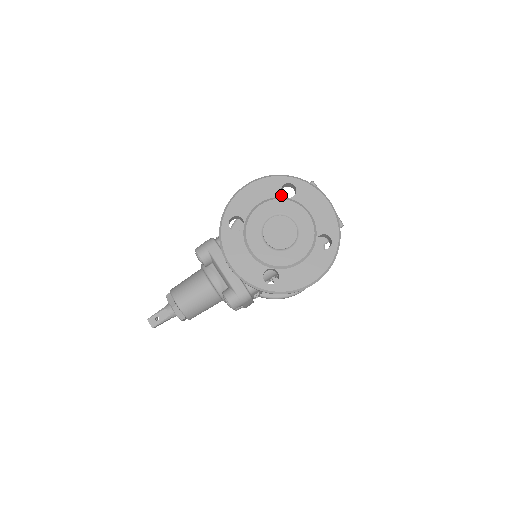
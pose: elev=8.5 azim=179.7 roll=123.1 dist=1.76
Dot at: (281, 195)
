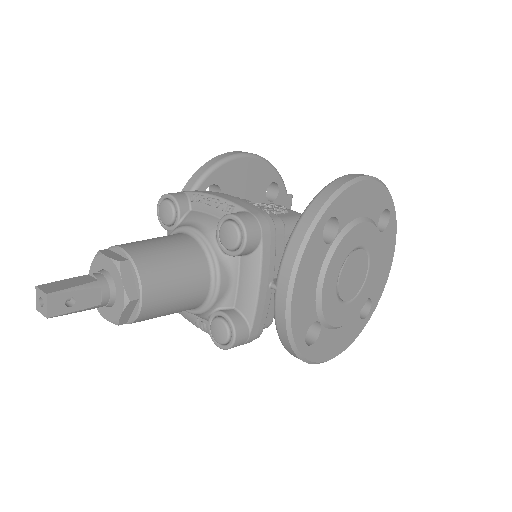
Dot at: (378, 221)
